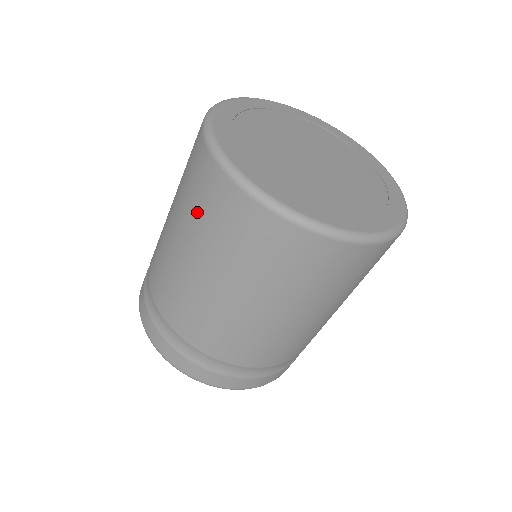
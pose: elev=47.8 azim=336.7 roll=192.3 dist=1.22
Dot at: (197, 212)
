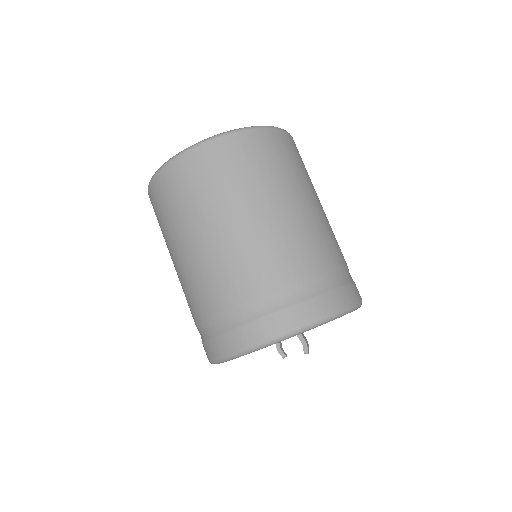
Dot at: (164, 220)
